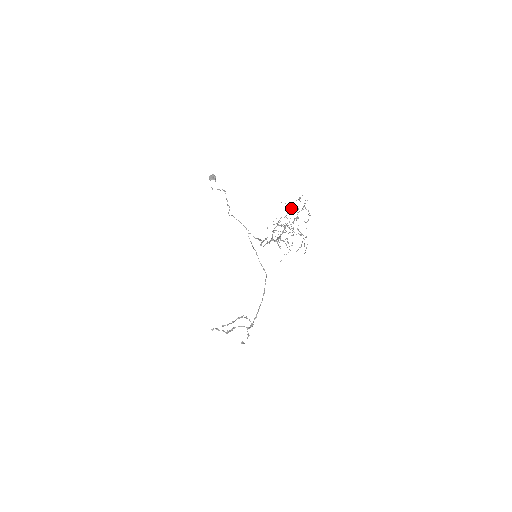
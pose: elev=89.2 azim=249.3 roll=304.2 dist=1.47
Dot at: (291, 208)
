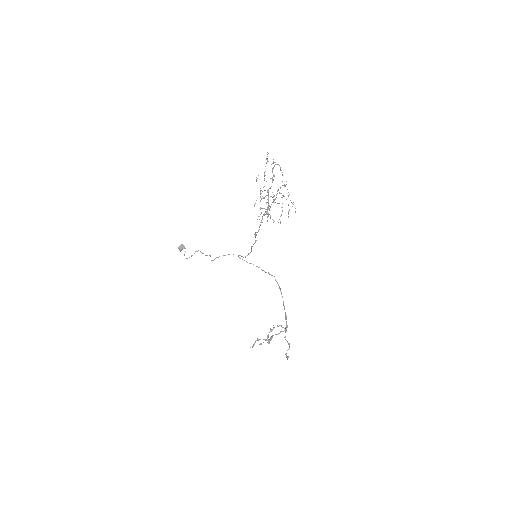
Dot at: (264, 176)
